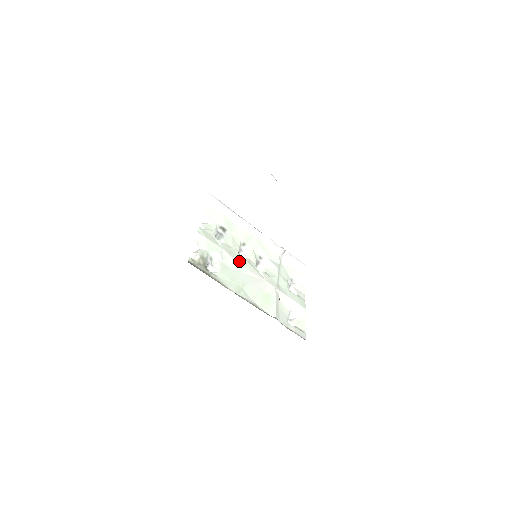
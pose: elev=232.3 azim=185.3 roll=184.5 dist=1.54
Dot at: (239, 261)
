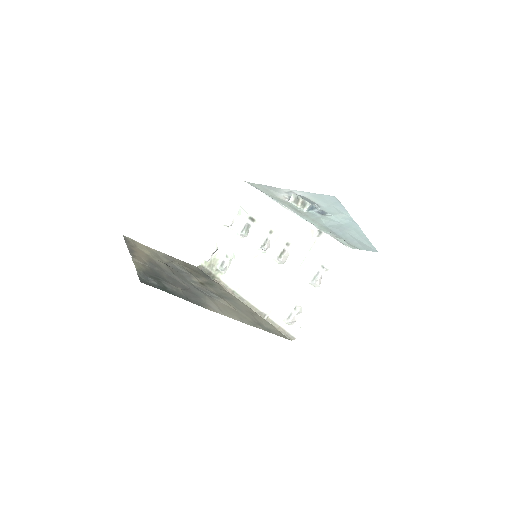
Dot at: (252, 256)
